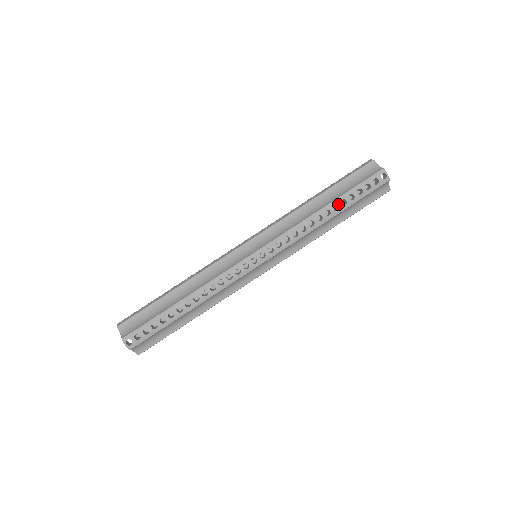
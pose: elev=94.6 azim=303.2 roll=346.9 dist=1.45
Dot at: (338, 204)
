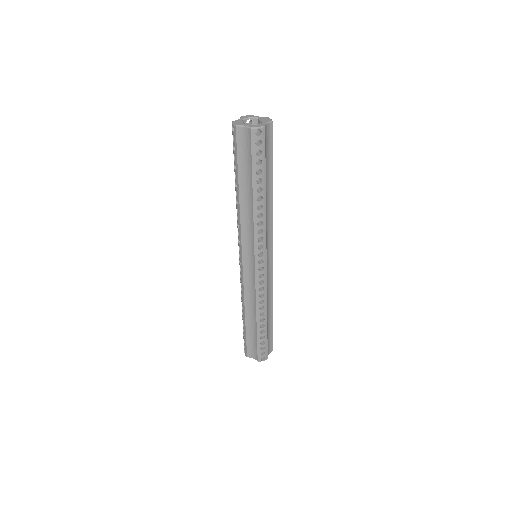
Dot at: (258, 187)
